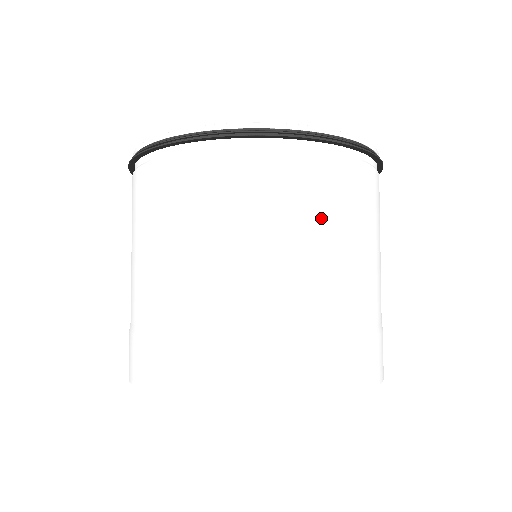
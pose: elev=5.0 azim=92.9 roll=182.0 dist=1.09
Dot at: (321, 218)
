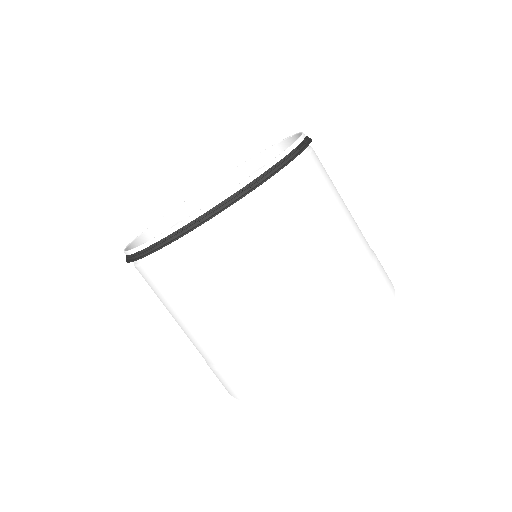
Dot at: (199, 296)
